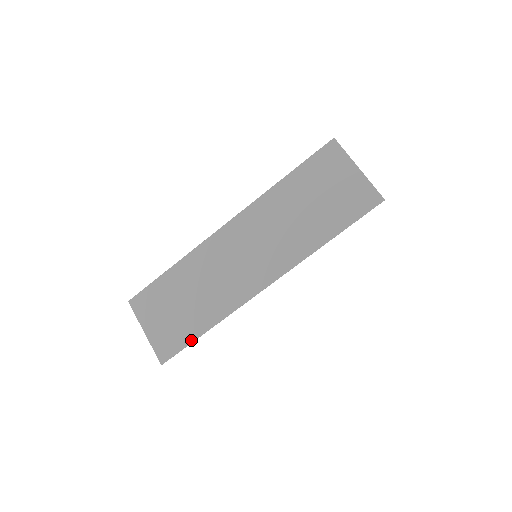
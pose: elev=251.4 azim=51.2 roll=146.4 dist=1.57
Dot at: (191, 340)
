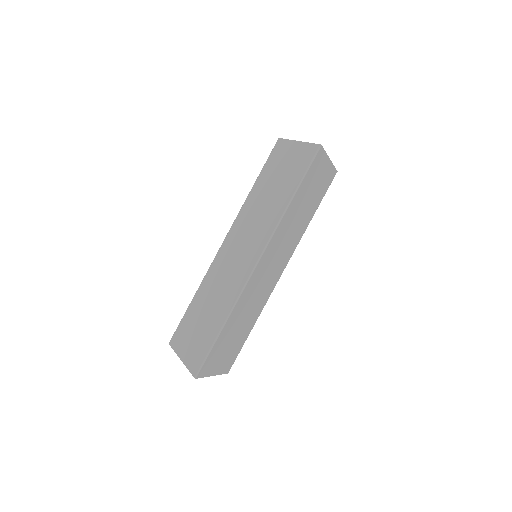
Dot at: (213, 342)
